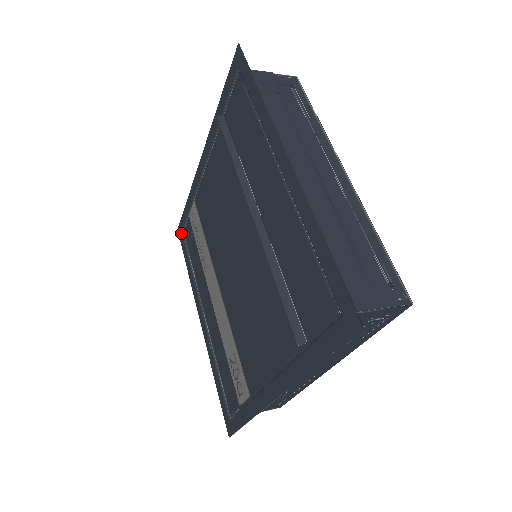
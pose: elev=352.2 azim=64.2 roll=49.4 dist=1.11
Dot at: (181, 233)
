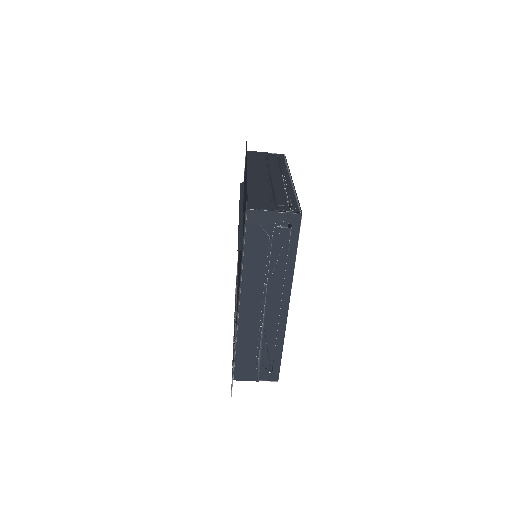
Dot at: occluded
